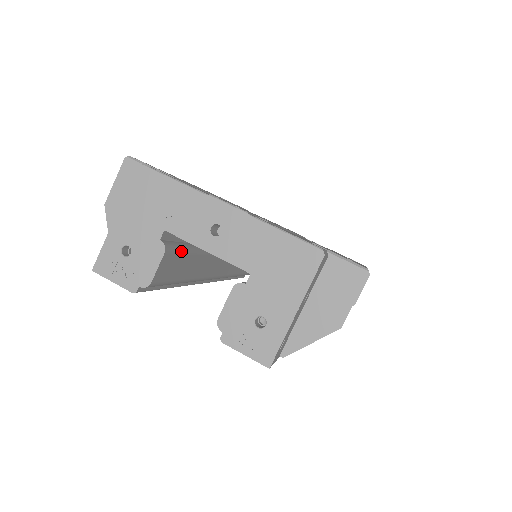
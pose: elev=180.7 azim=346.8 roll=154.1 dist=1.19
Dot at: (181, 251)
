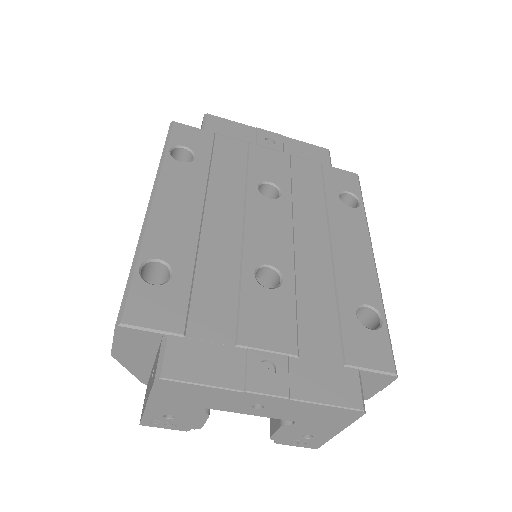
Dot at: occluded
